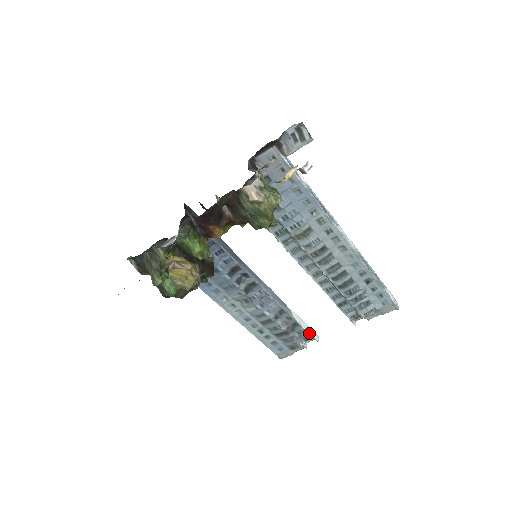
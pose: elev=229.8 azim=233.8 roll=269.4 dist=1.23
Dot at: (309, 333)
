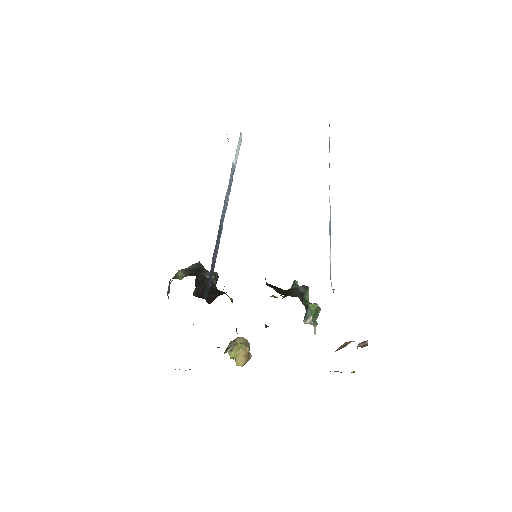
Dot at: (239, 148)
